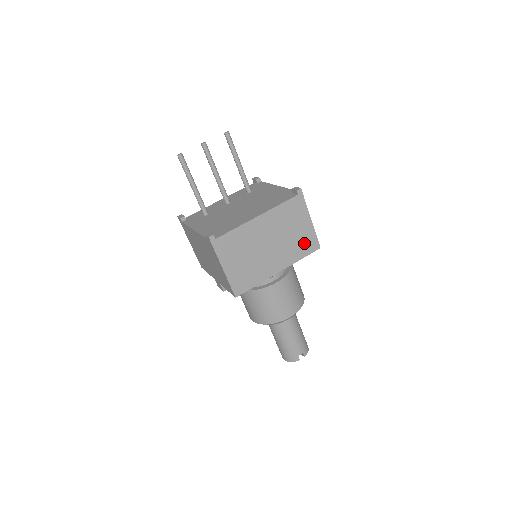
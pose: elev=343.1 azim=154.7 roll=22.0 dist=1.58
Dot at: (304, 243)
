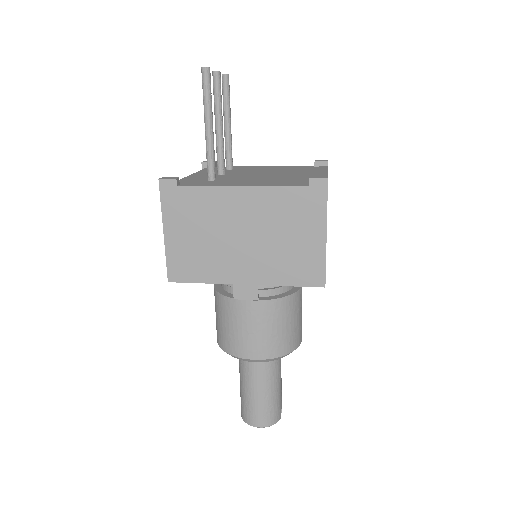
Dot at: occluded
